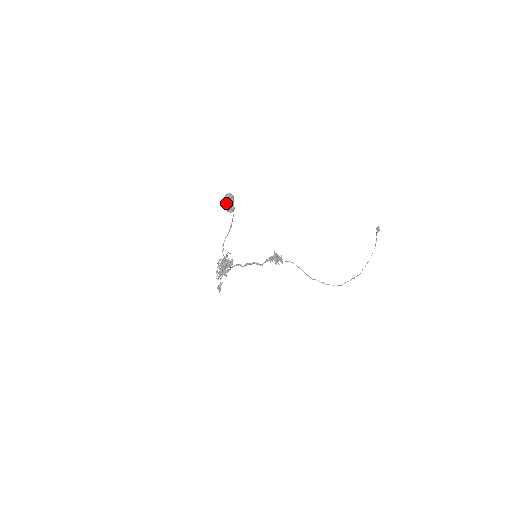
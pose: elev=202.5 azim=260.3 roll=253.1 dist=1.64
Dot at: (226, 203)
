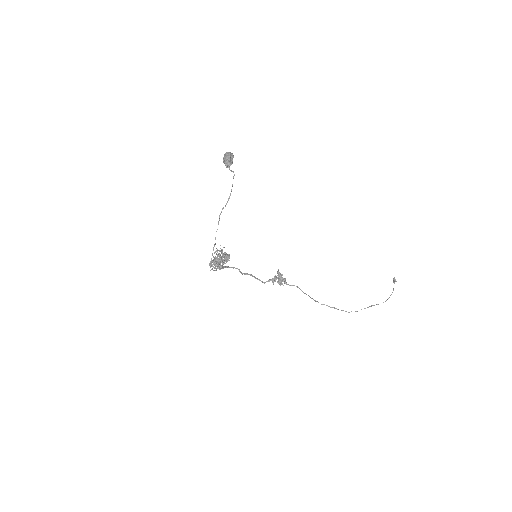
Dot at: (225, 156)
